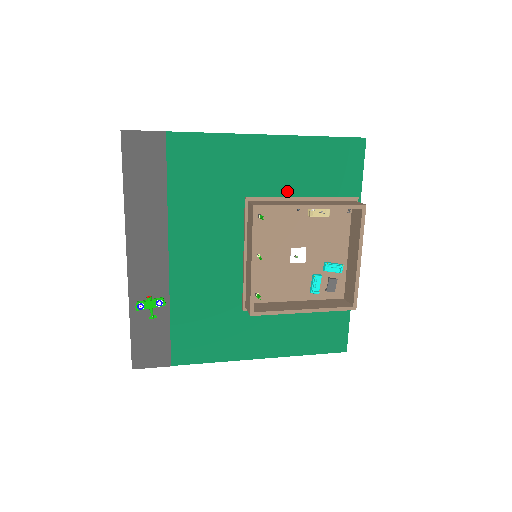
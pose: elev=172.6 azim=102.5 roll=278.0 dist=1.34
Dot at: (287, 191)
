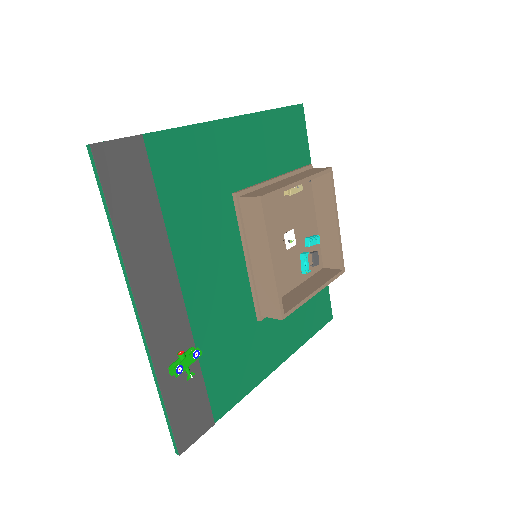
Dot at: (262, 175)
